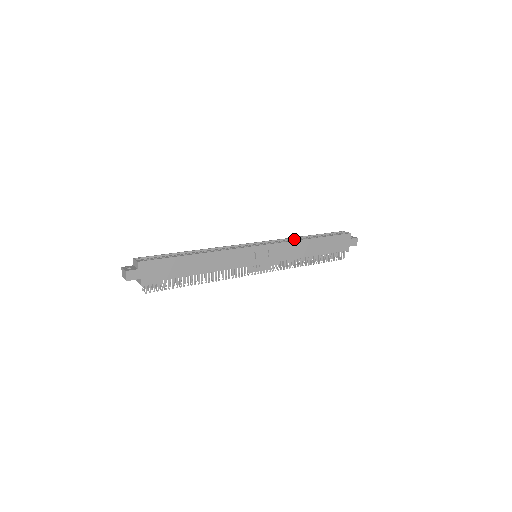
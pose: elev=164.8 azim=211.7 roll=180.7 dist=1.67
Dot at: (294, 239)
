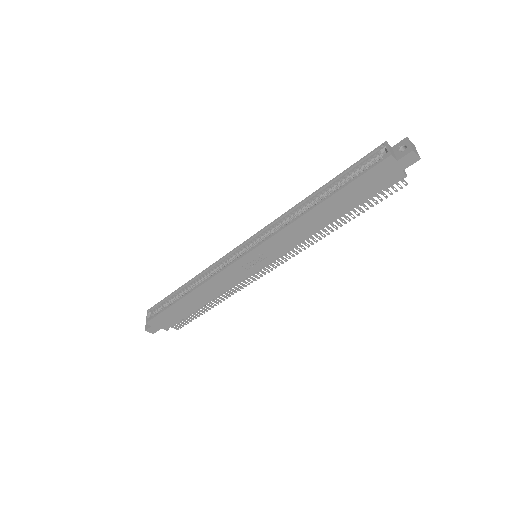
Dot at: (297, 209)
